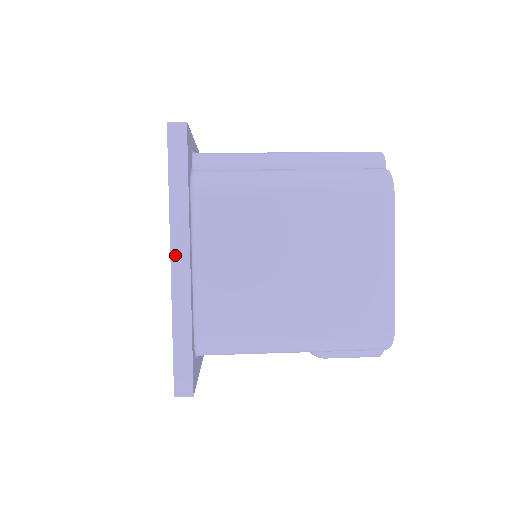
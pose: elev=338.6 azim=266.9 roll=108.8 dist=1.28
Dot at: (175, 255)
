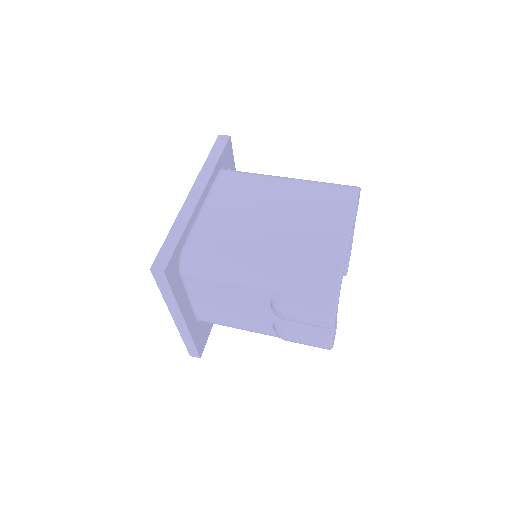
Dot at: (193, 191)
